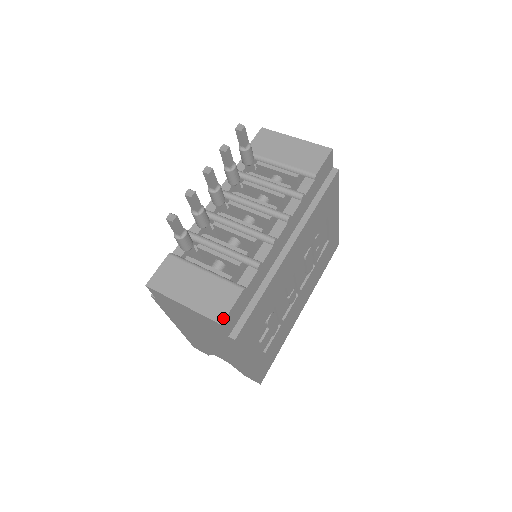
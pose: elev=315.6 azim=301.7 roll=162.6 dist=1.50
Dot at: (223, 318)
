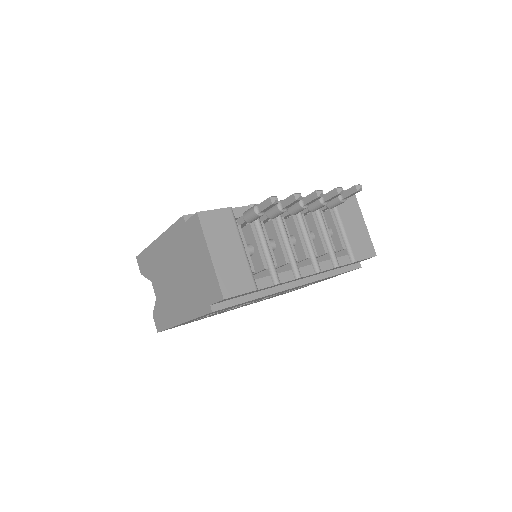
Dot at: (229, 296)
